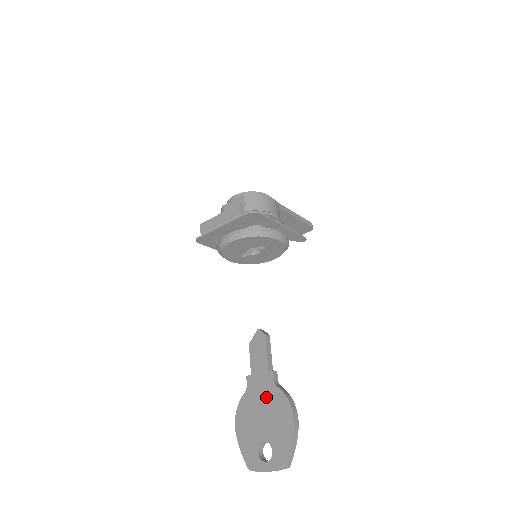
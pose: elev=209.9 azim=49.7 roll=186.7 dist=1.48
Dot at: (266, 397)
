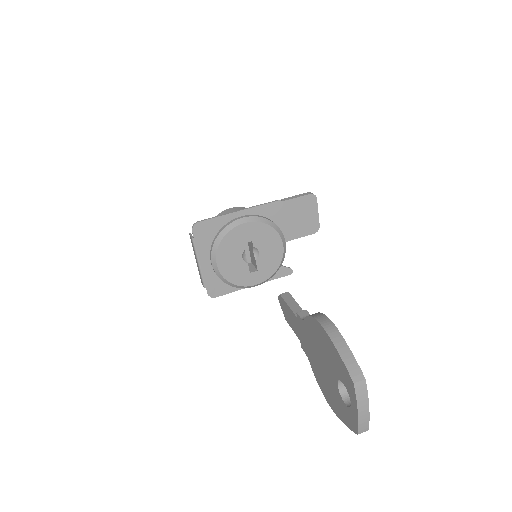
Dot at: (310, 341)
